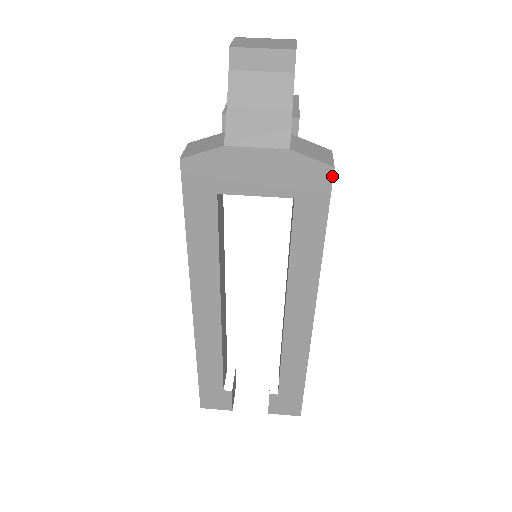
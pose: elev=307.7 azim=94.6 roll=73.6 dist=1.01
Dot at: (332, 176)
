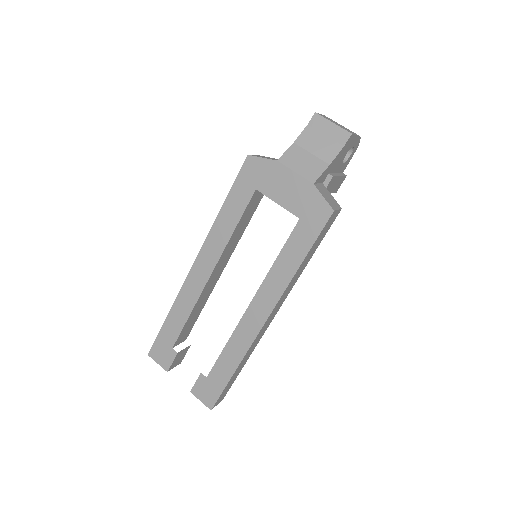
Dot at: (330, 216)
